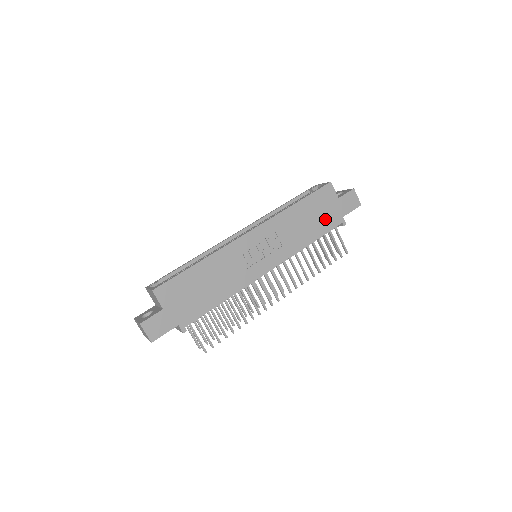
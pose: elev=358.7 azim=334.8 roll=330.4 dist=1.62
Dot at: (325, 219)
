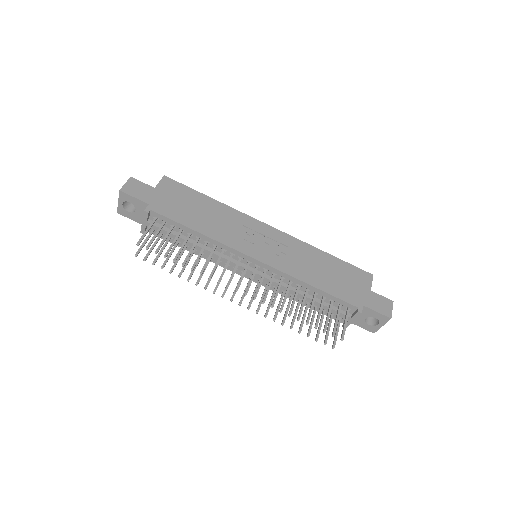
Dot at: (343, 288)
